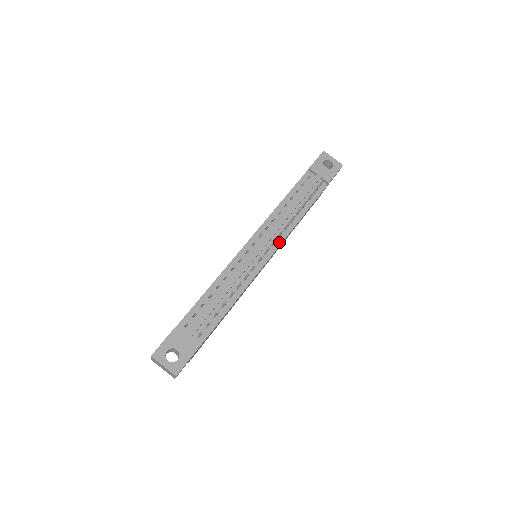
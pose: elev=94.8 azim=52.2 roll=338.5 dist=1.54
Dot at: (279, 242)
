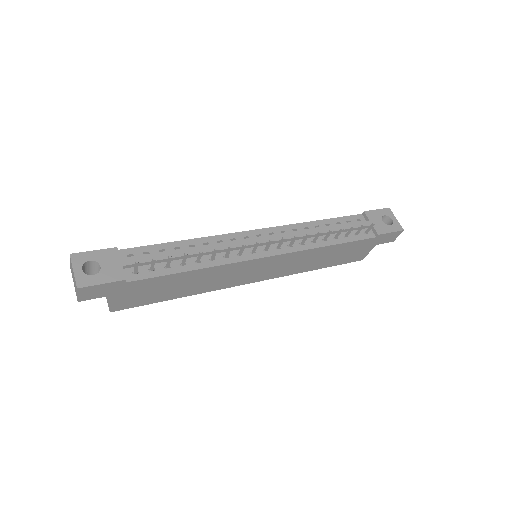
Dot at: (288, 250)
